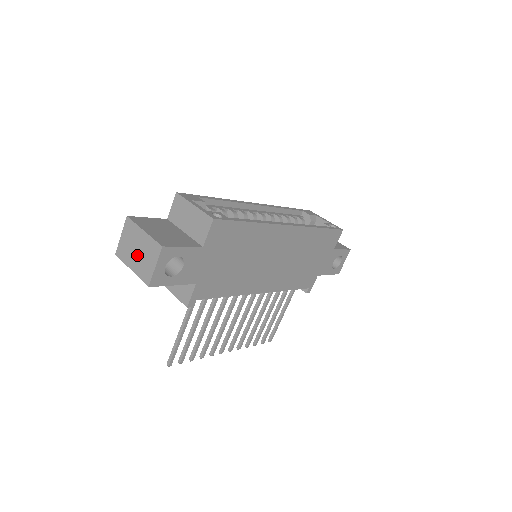
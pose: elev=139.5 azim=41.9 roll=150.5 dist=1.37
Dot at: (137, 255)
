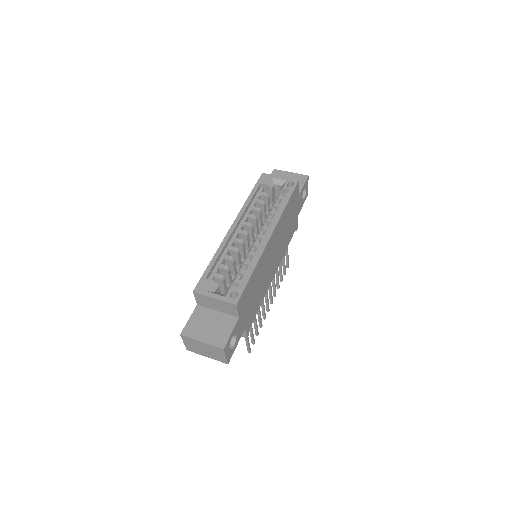
Dot at: (206, 352)
